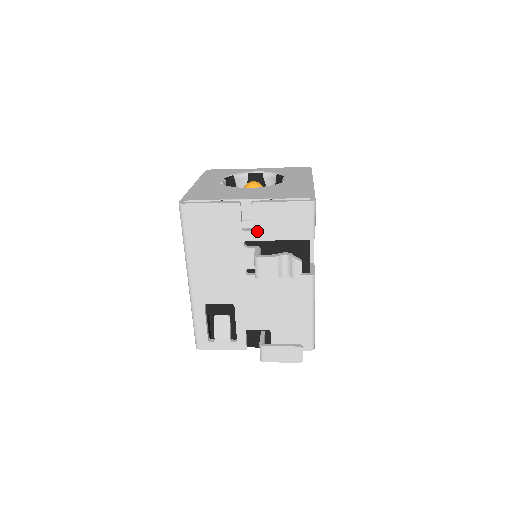
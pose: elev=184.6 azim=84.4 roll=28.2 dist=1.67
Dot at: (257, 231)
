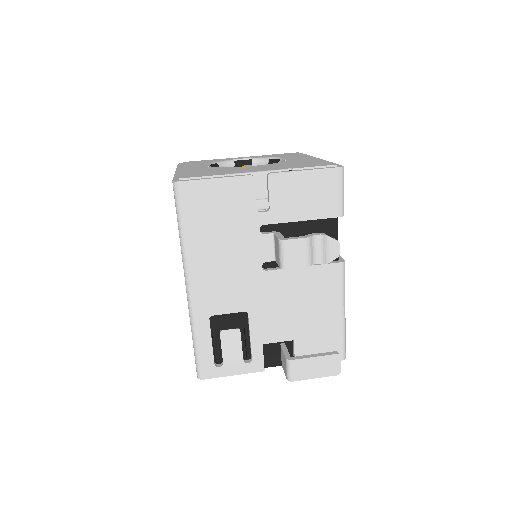
Dot at: (275, 211)
